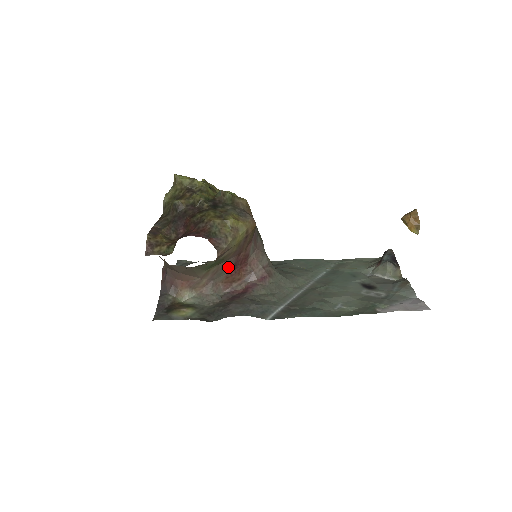
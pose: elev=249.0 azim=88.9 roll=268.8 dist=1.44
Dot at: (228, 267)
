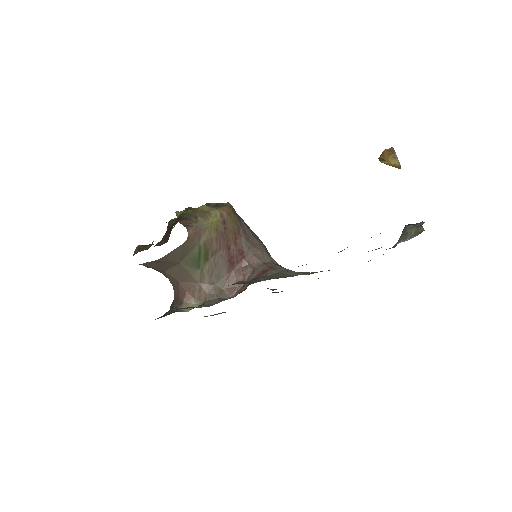
Dot at: (223, 265)
